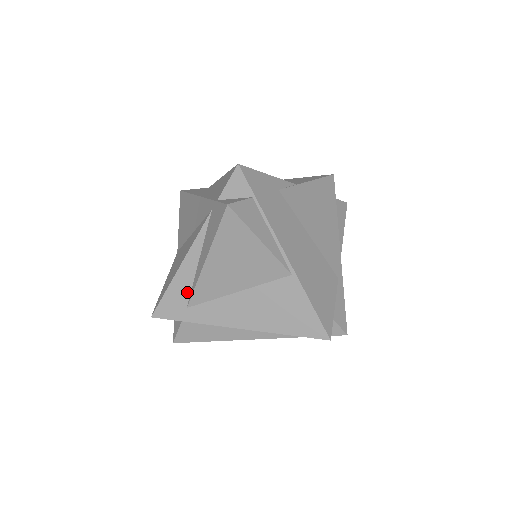
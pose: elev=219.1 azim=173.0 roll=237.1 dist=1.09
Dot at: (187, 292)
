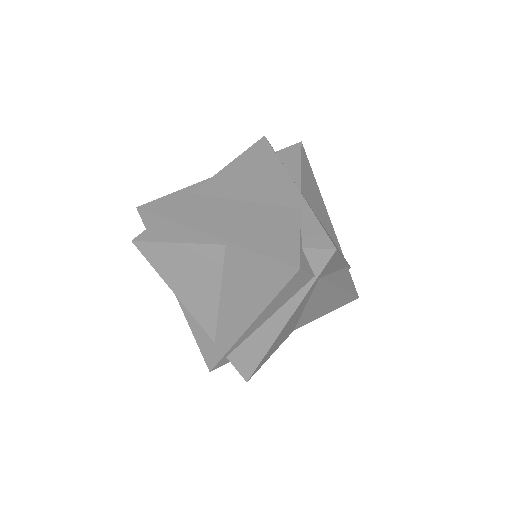
Dot at: (203, 330)
